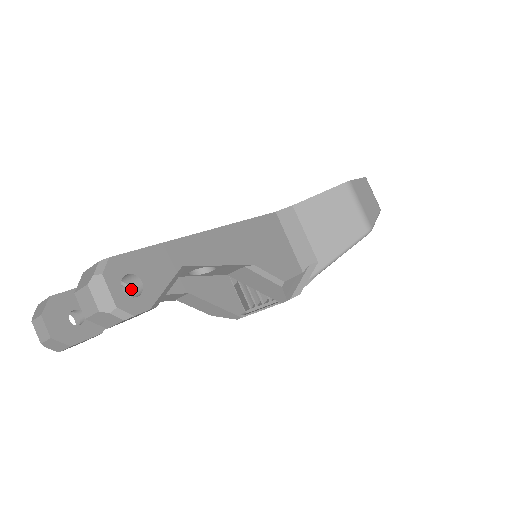
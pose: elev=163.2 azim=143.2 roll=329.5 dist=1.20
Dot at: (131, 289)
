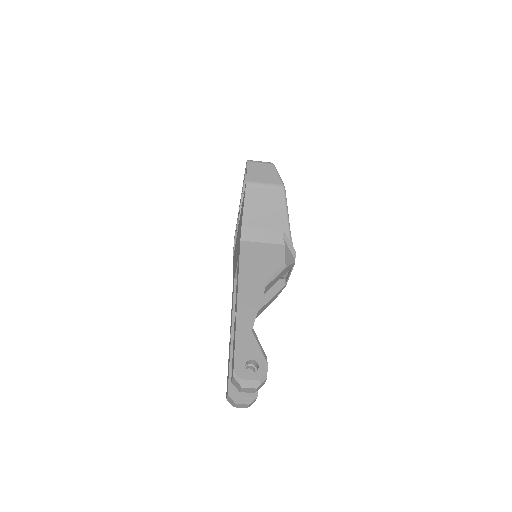
Dot at: (251, 364)
